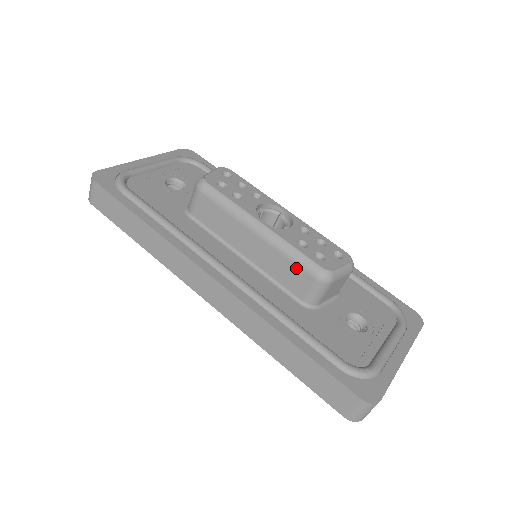
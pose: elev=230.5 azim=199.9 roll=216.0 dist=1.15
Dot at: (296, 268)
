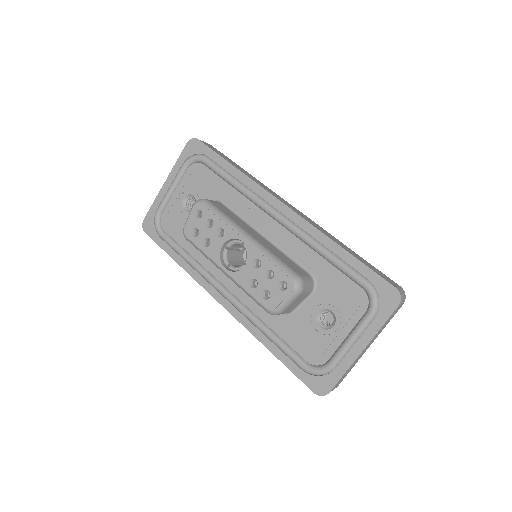
Dot at: occluded
